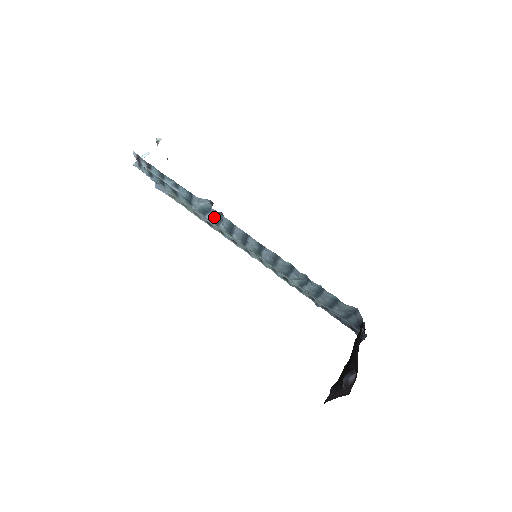
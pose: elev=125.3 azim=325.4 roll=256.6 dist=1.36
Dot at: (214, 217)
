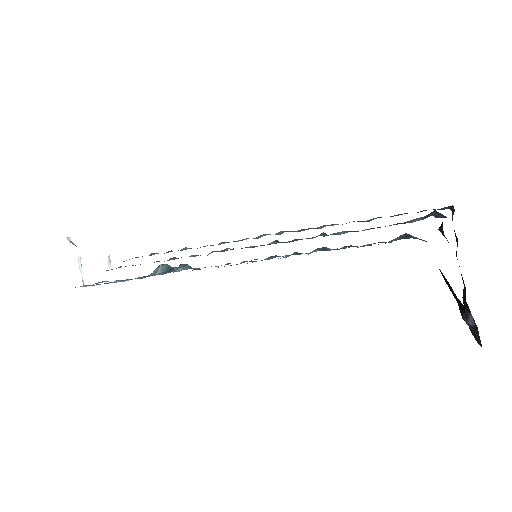
Dot at: (182, 268)
